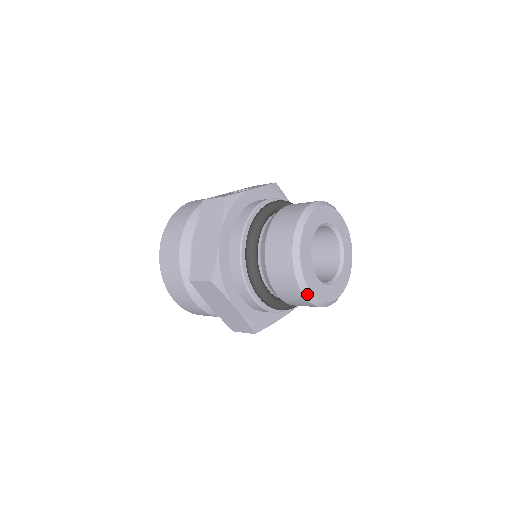
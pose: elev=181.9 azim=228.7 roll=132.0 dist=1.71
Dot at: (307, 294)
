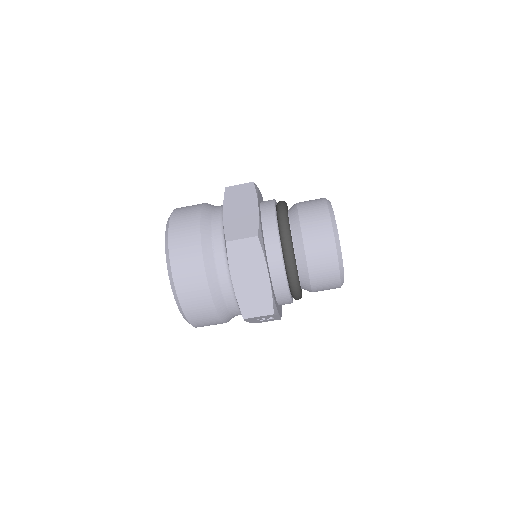
Dot at: (339, 257)
